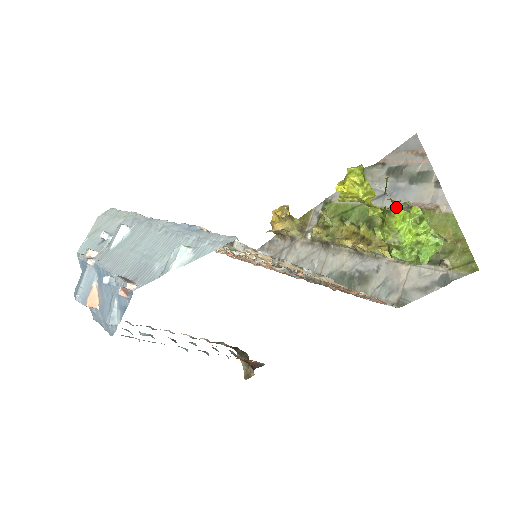
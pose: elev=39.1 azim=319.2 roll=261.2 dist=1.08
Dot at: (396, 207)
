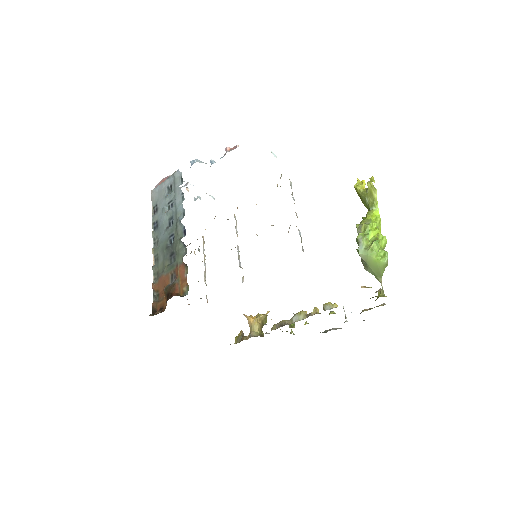
Dot at: occluded
